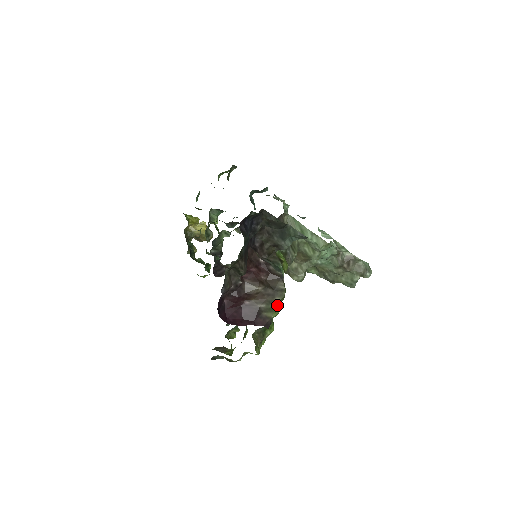
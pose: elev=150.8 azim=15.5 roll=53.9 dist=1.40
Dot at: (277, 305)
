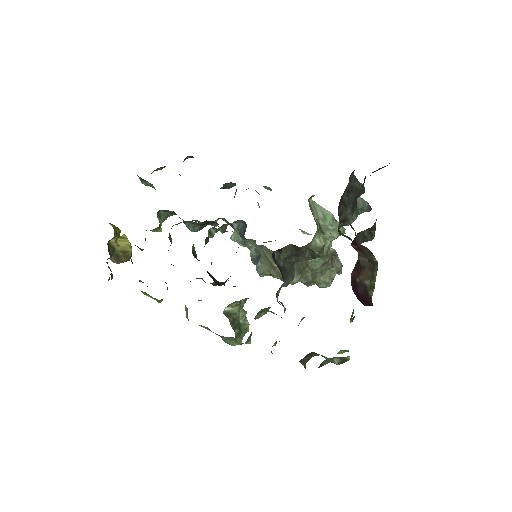
Dot at: (375, 281)
